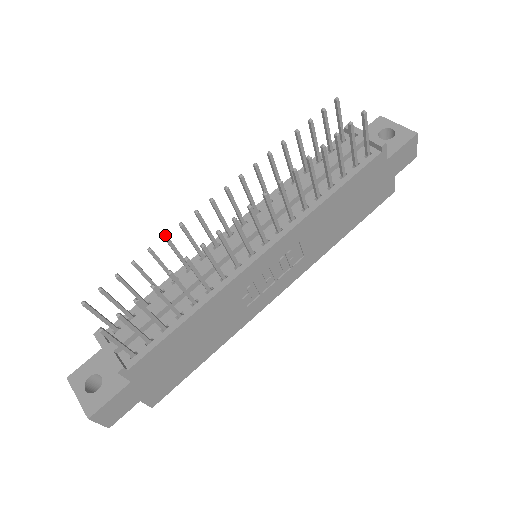
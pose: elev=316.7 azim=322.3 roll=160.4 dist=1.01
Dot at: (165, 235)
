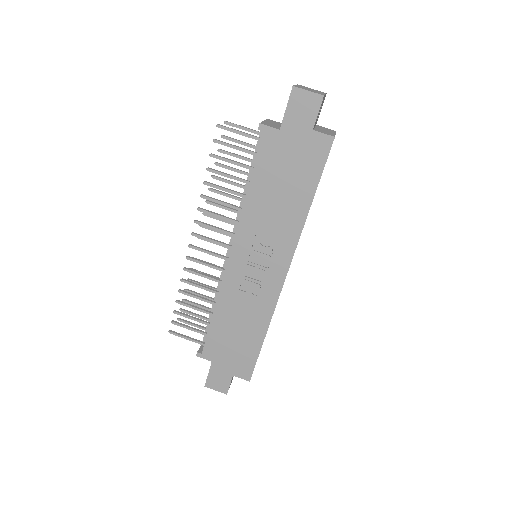
Dot at: occluded
